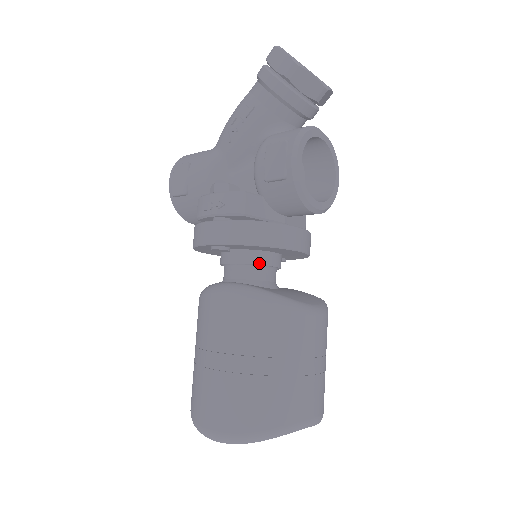
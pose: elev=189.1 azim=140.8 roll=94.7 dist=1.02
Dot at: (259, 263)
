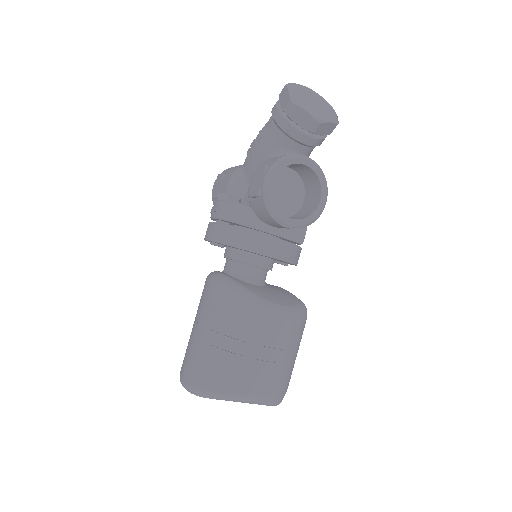
Dot at: (243, 261)
